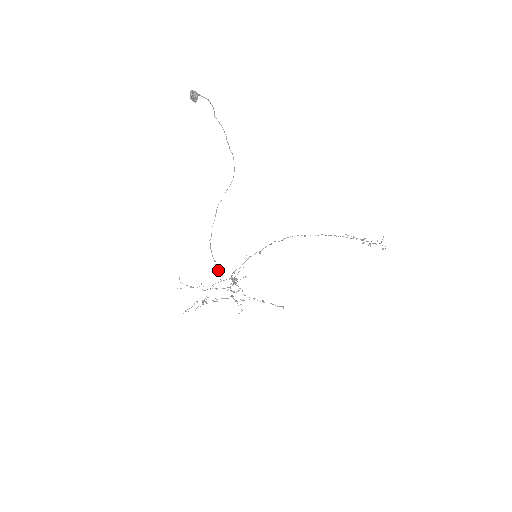
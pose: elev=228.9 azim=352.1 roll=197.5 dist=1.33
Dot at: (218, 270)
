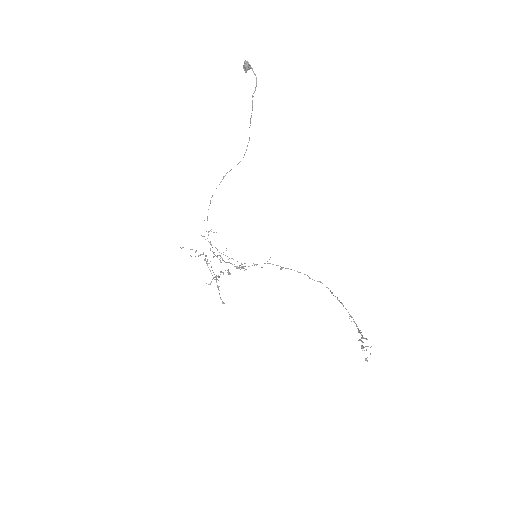
Dot at: occluded
